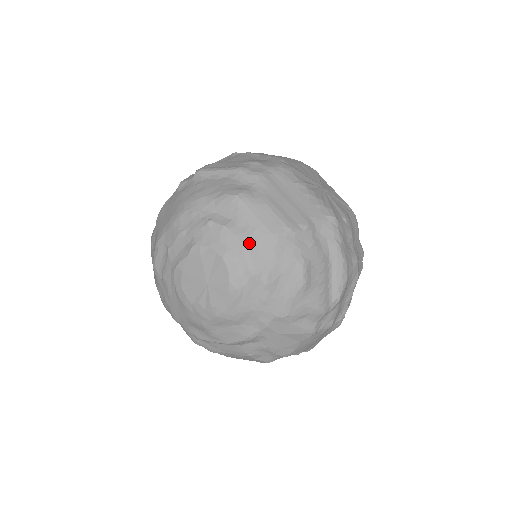
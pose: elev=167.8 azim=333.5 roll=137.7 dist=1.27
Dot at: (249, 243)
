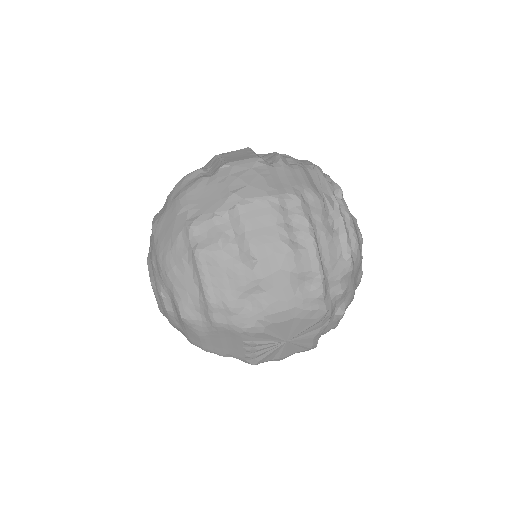
Dot at: (175, 326)
